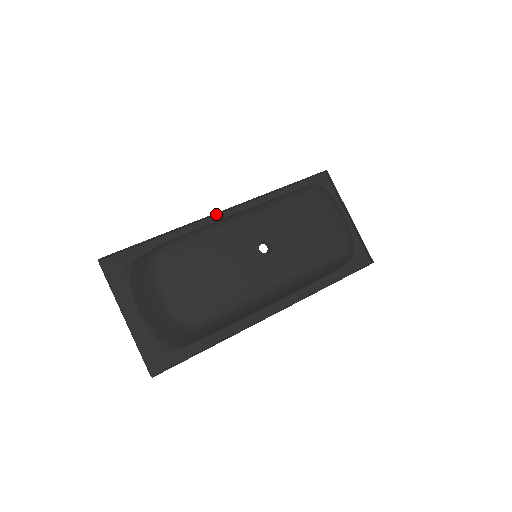
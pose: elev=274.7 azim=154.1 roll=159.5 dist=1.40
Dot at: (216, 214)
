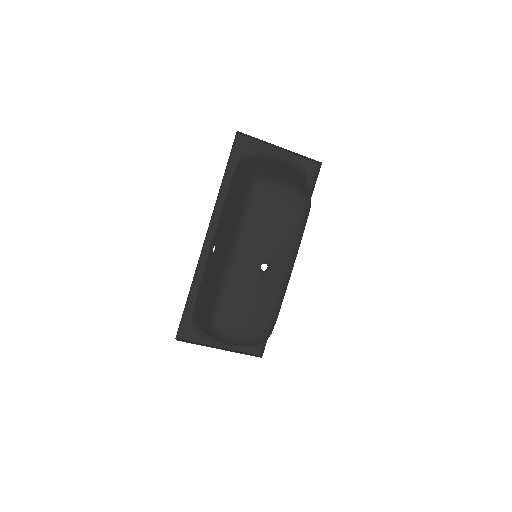
Dot at: (204, 245)
